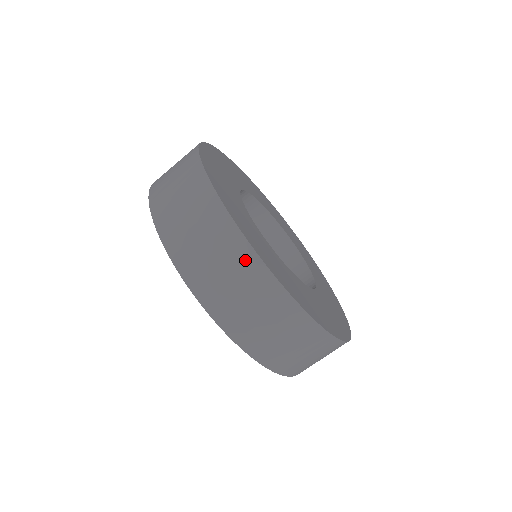
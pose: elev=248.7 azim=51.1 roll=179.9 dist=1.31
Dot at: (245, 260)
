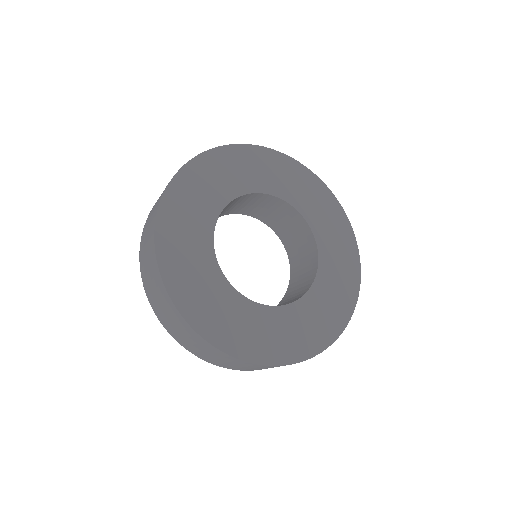
Dot at: (164, 294)
